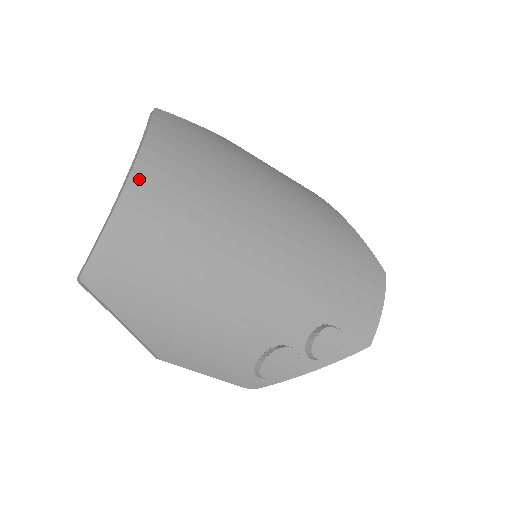
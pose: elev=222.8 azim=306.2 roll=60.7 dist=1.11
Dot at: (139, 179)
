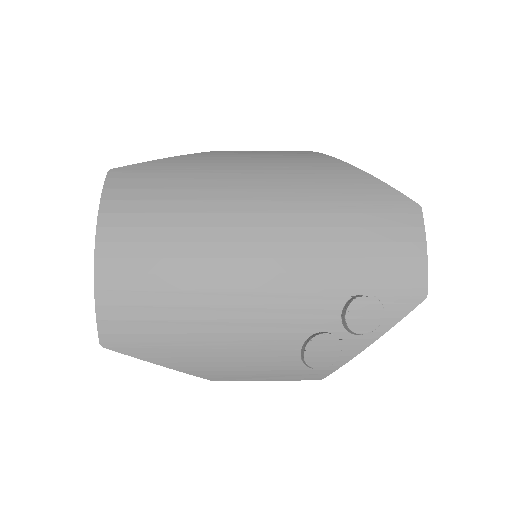
Dot at: (104, 246)
